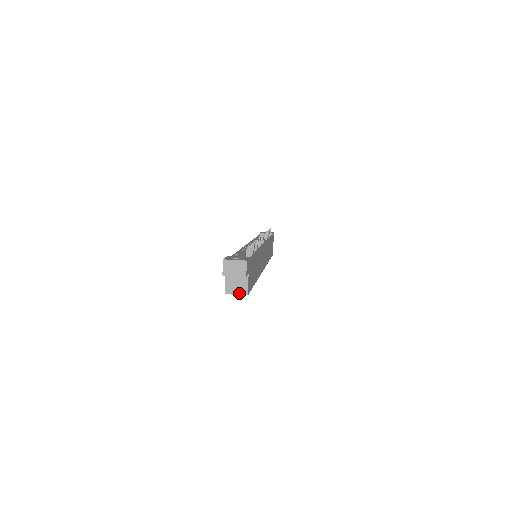
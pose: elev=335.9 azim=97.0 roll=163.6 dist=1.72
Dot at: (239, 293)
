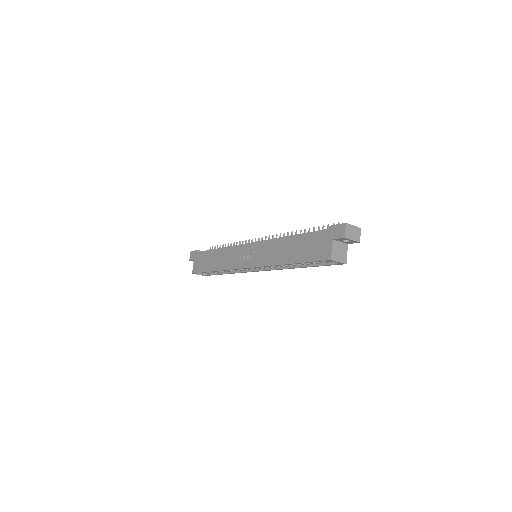
Dot at: (341, 261)
